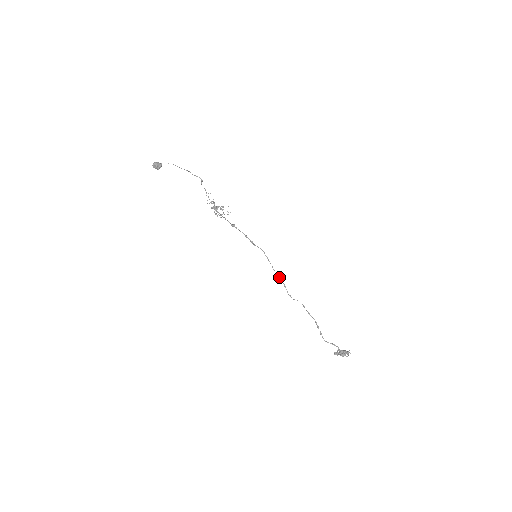
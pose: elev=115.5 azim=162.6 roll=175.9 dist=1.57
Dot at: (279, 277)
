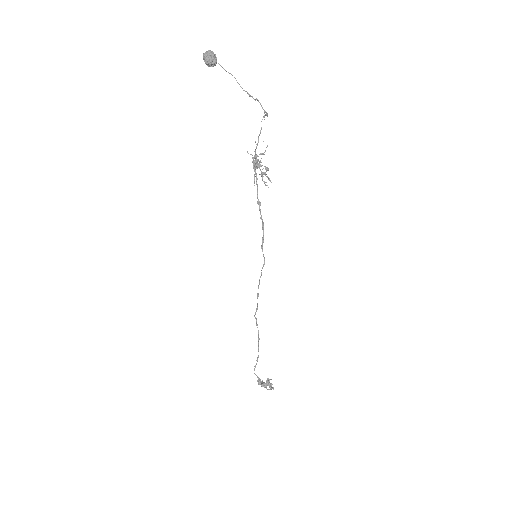
Dot at: occluded
